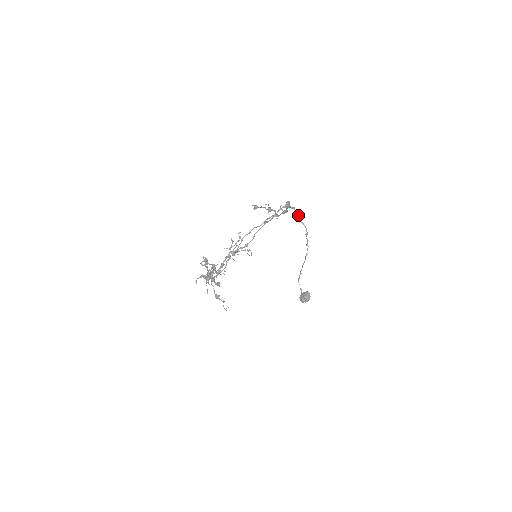
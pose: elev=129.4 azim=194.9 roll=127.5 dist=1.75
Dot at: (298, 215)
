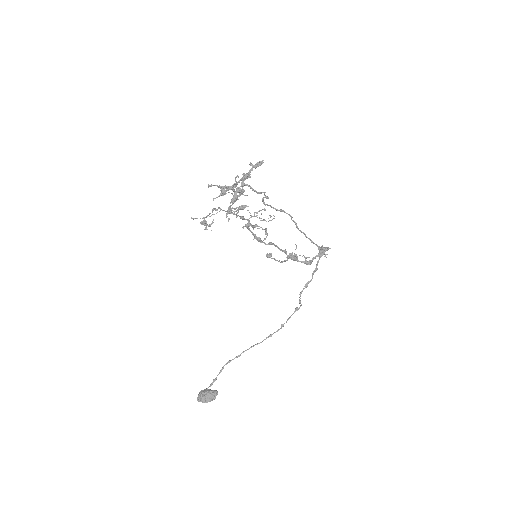
Dot at: (307, 286)
